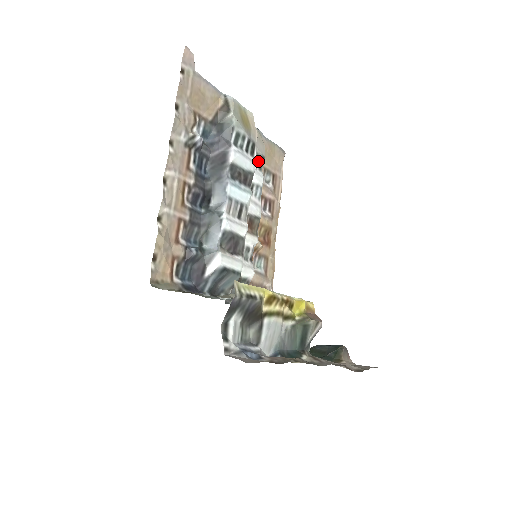
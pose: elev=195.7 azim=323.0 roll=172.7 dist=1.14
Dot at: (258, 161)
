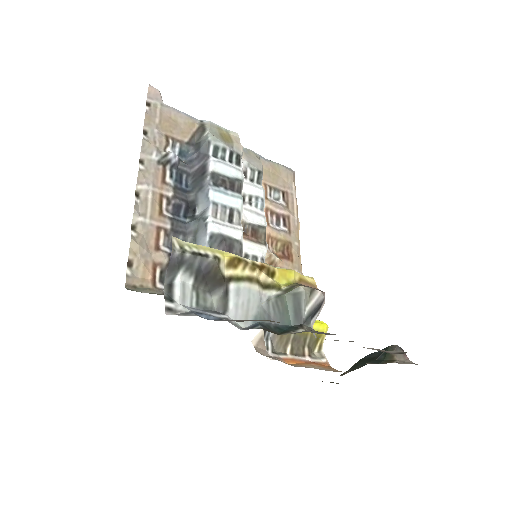
Dot at: (254, 175)
